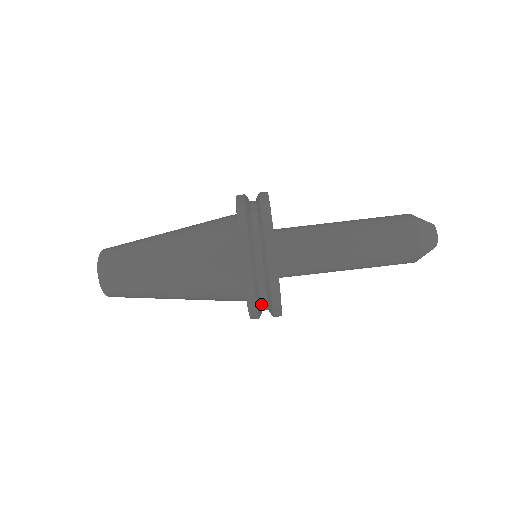
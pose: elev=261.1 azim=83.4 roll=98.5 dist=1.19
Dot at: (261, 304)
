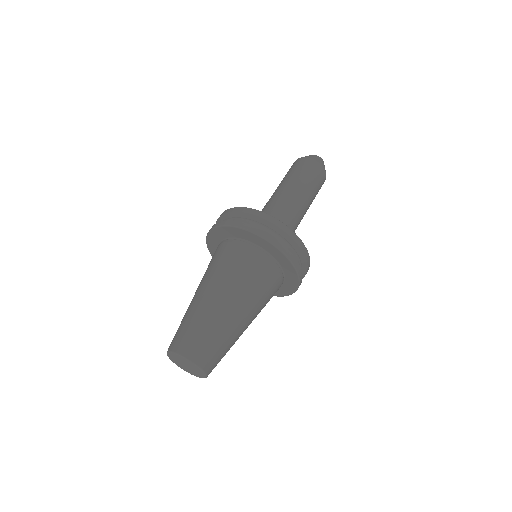
Dot at: occluded
